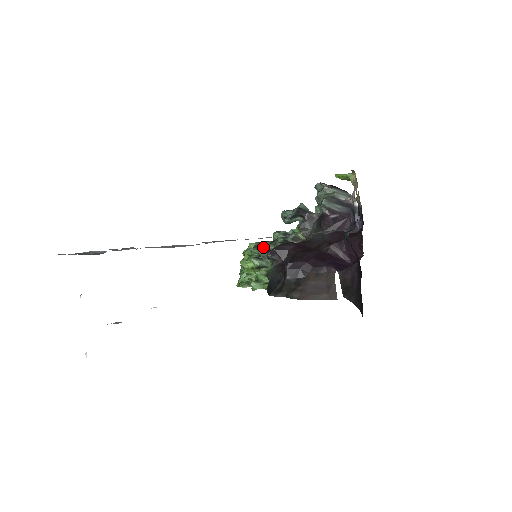
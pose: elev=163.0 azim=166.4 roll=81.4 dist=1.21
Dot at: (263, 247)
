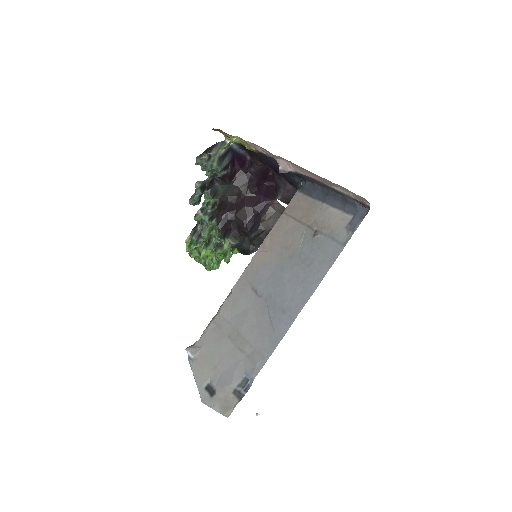
Dot at: (205, 235)
